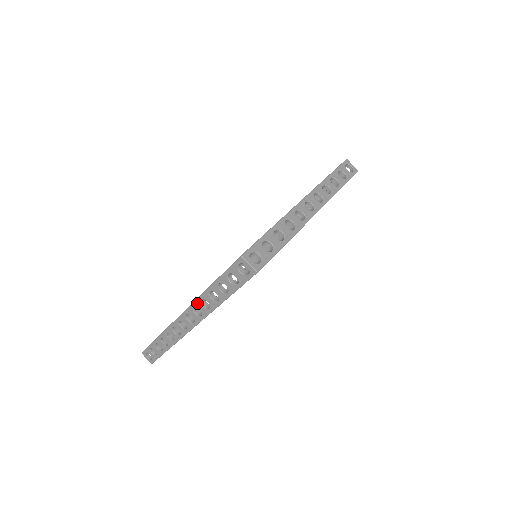
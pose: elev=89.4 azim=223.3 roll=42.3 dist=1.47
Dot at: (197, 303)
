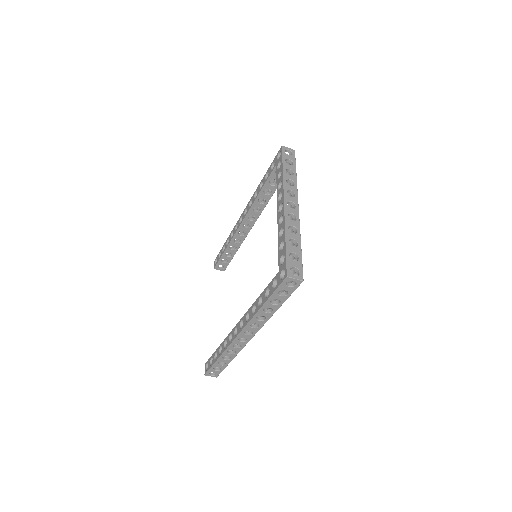
Dot at: (253, 321)
